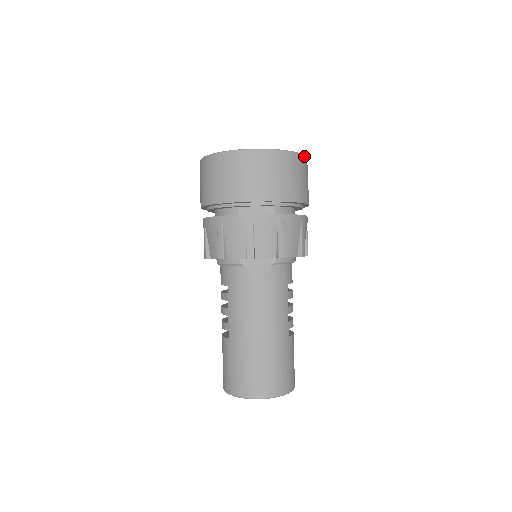
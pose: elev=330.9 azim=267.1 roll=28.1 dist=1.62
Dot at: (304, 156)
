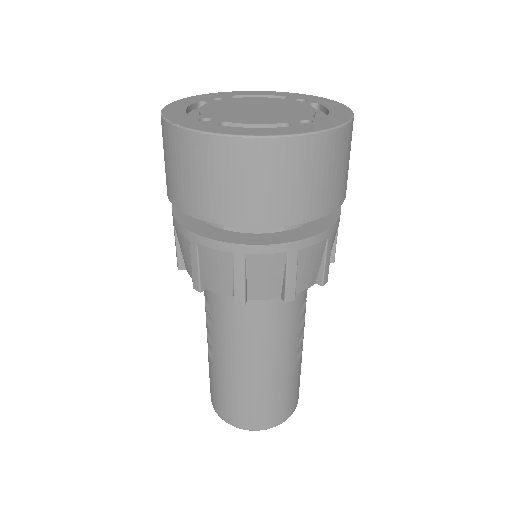
Dot at: (347, 124)
